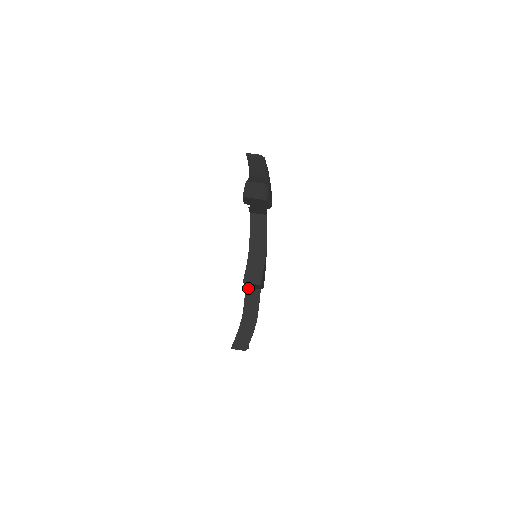
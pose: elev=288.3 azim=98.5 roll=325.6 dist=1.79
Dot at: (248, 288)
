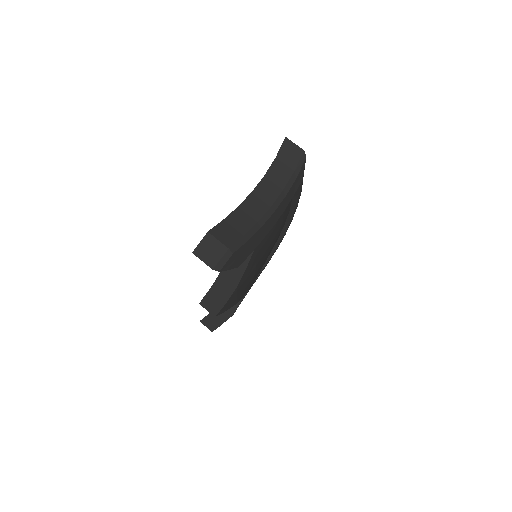
Dot at: occluded
